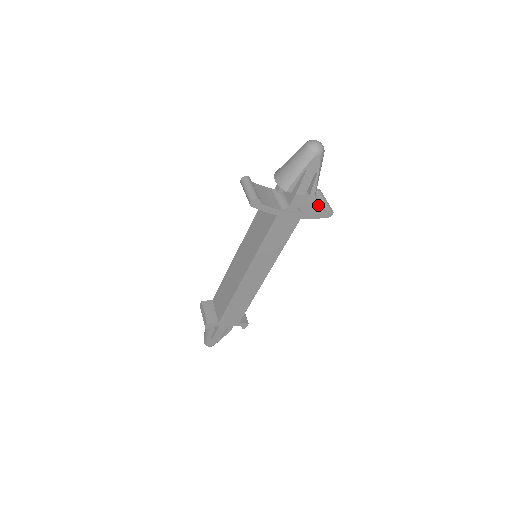
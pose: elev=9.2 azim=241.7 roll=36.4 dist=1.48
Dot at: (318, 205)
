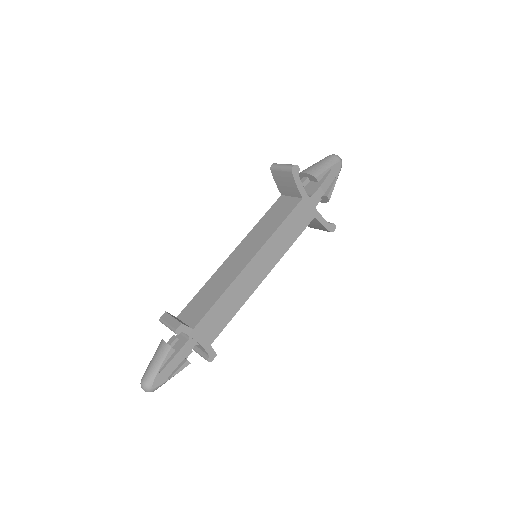
Dot at: occluded
